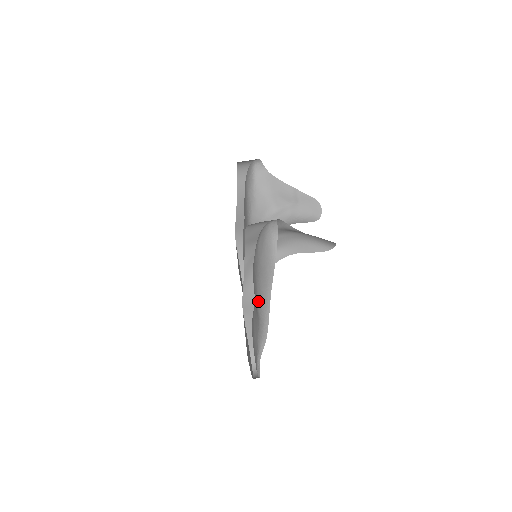
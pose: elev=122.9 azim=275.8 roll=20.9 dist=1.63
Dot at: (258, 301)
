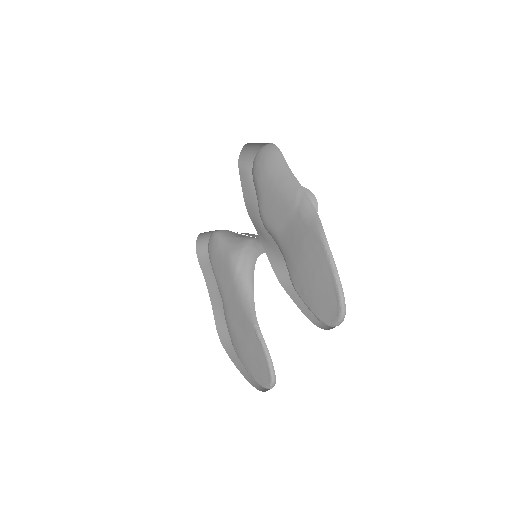
Dot at: (285, 195)
